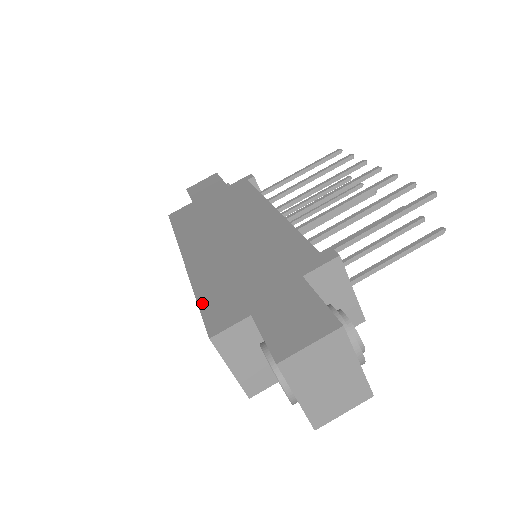
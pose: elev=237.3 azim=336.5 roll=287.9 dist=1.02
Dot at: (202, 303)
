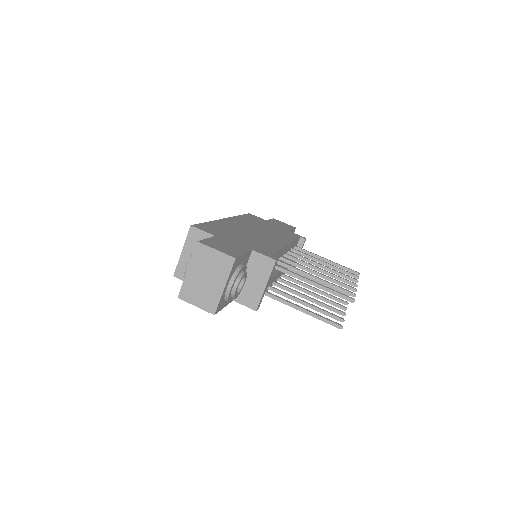
Dot at: (207, 223)
